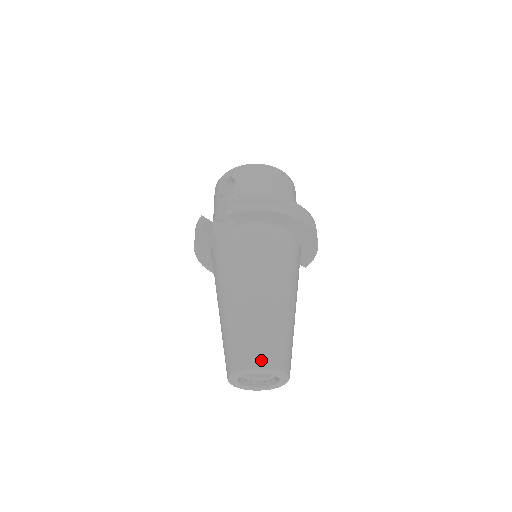
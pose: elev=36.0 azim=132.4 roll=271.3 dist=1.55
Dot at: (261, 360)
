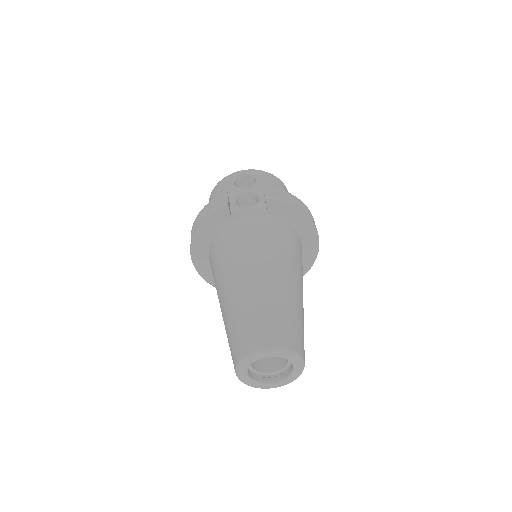
Dot at: (293, 343)
